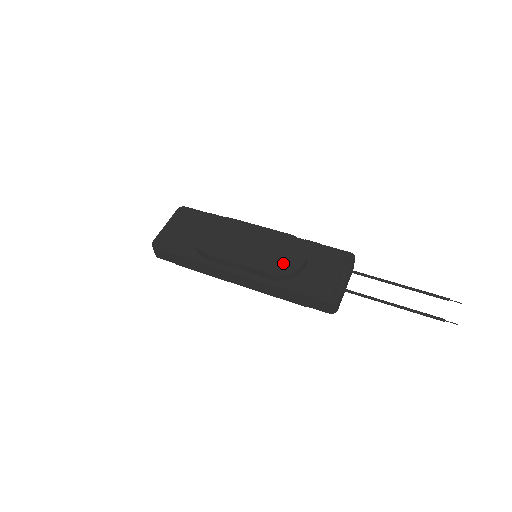
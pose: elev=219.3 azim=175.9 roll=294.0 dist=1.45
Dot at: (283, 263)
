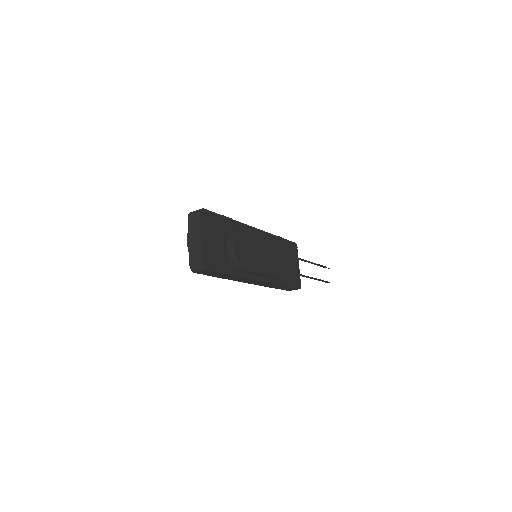
Dot at: (283, 266)
